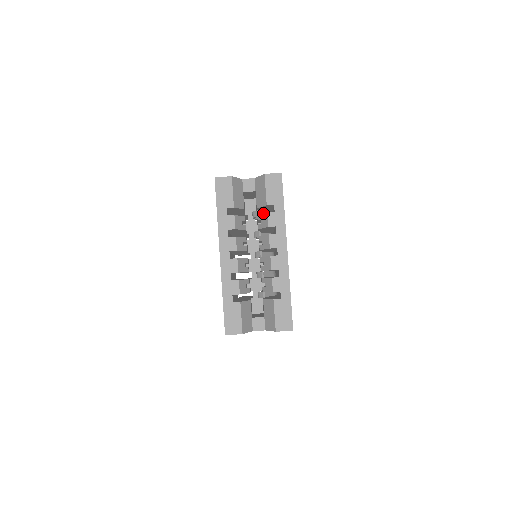
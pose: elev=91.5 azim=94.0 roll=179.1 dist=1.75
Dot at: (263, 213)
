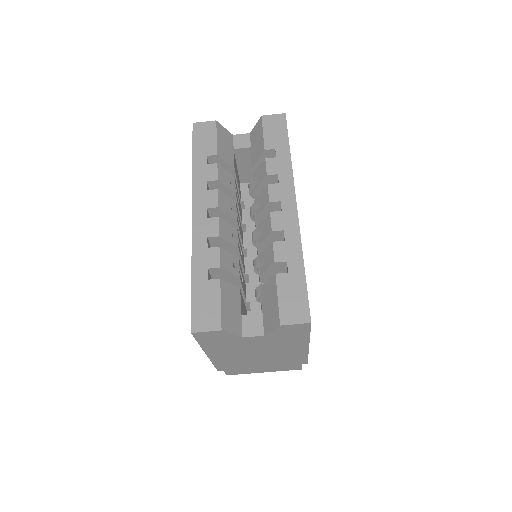
Dot at: occluded
